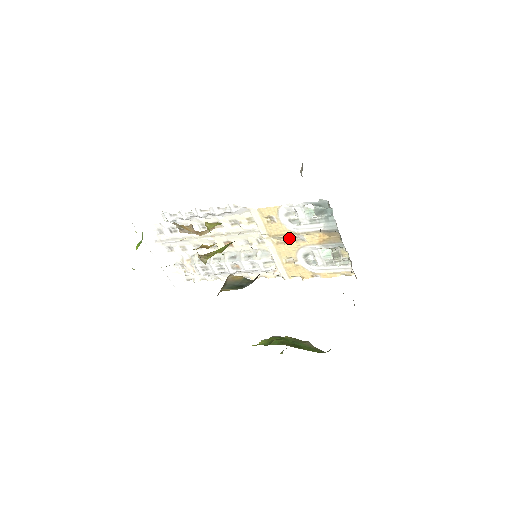
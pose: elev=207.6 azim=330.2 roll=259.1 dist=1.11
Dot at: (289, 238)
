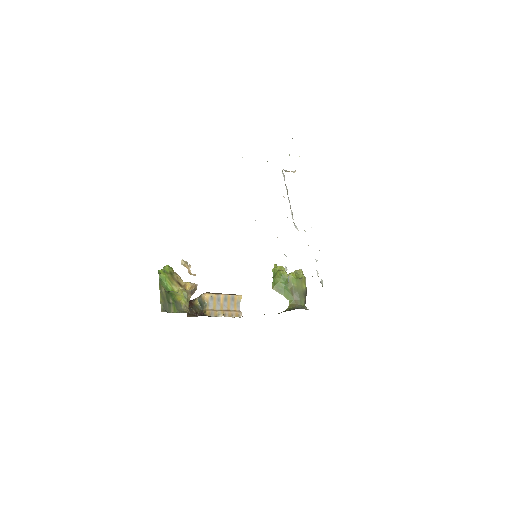
Dot at: occluded
